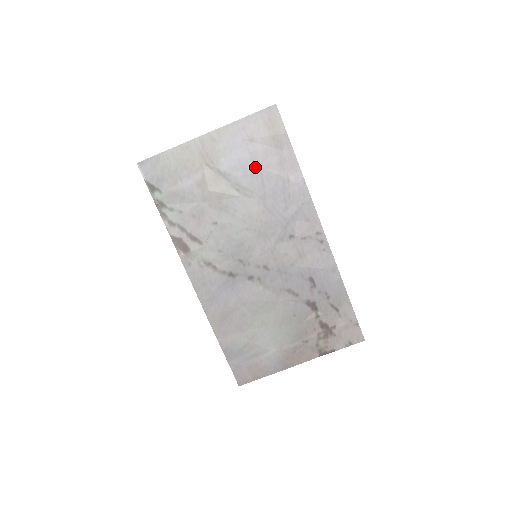
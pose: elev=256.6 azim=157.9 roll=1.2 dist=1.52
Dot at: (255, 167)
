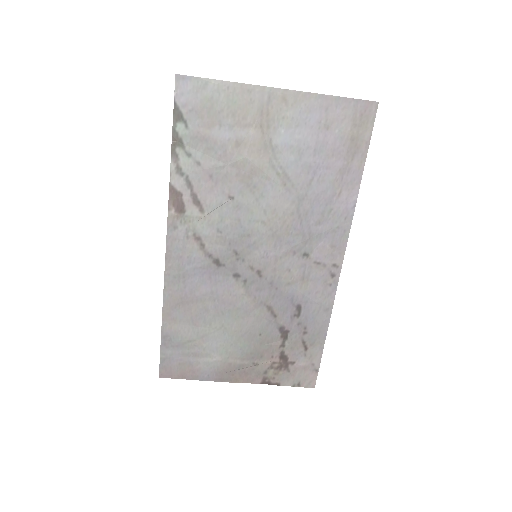
Dot at: (313, 160)
